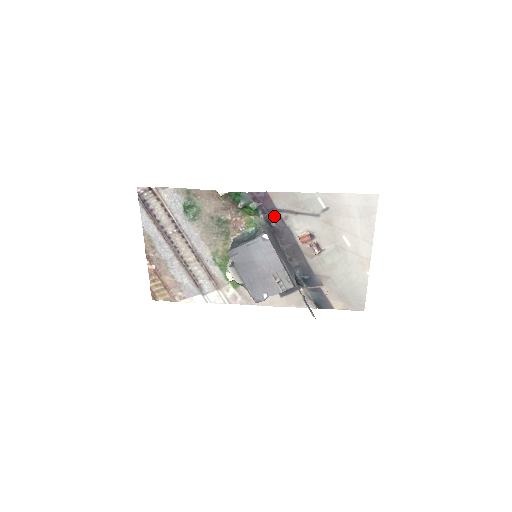
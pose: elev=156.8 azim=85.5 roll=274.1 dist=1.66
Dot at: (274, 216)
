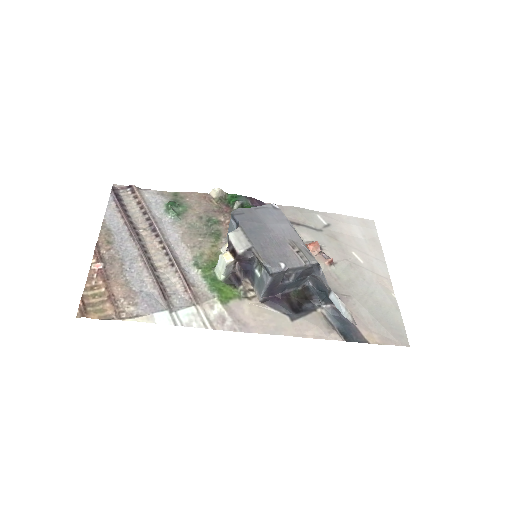
Dot at: occluded
